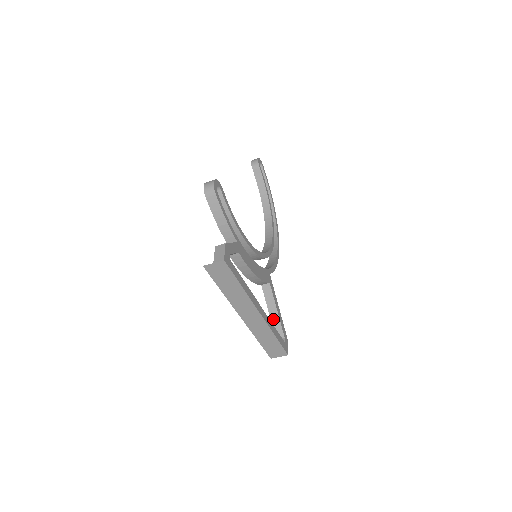
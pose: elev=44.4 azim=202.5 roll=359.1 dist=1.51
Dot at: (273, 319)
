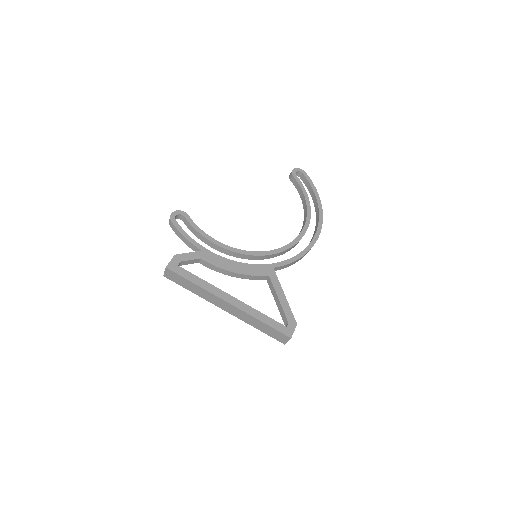
Dot at: (279, 307)
